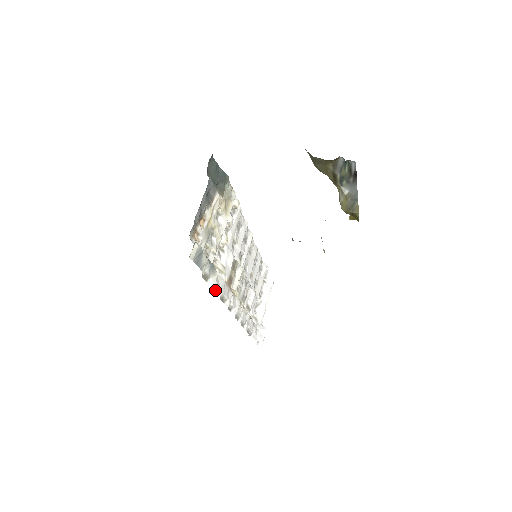
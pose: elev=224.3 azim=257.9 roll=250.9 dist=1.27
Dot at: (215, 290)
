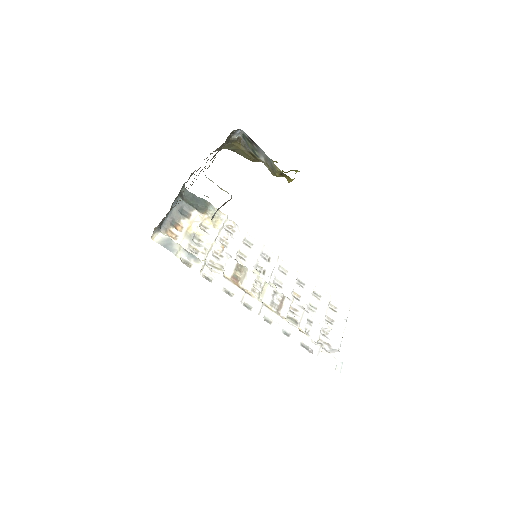
Dot at: (210, 280)
